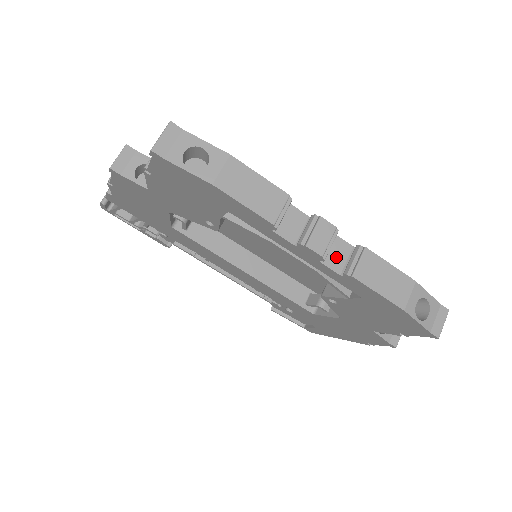
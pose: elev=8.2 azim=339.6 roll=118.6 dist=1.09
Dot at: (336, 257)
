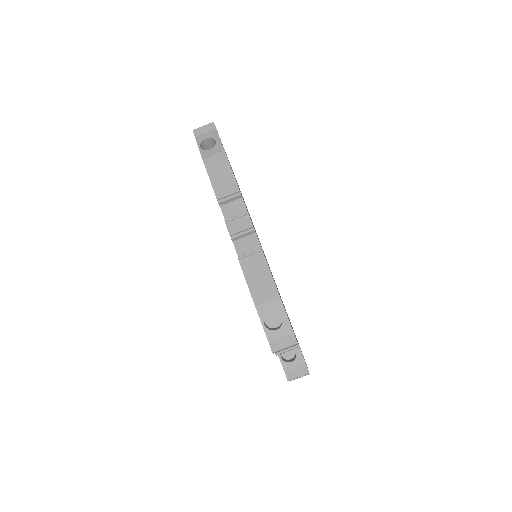
Dot at: (245, 247)
